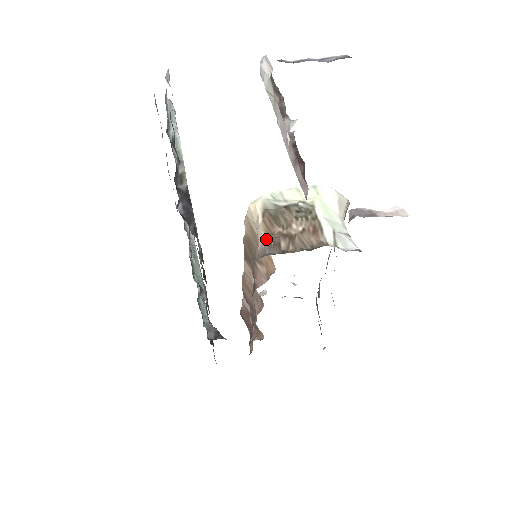
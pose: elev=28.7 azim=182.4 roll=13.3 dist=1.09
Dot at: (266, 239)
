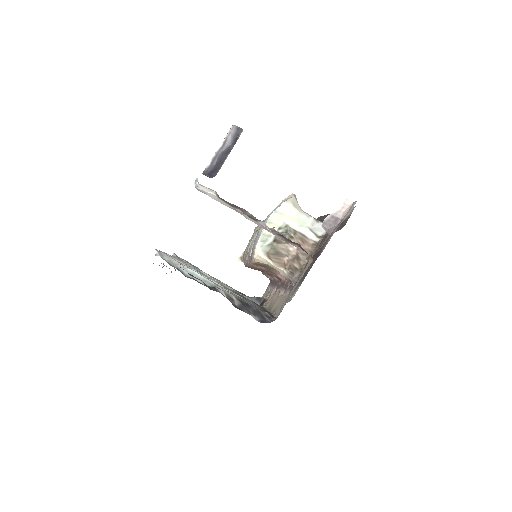
Dot at: (286, 271)
